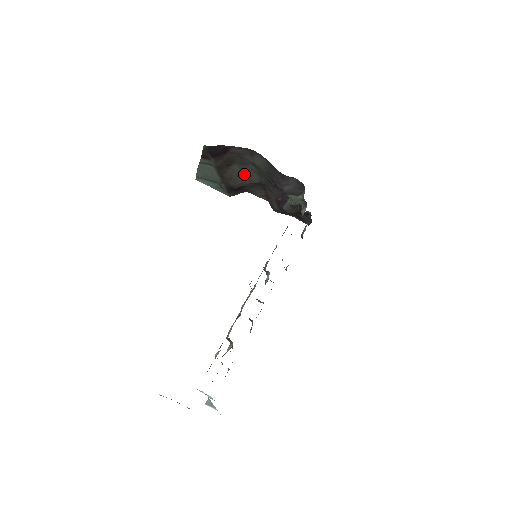
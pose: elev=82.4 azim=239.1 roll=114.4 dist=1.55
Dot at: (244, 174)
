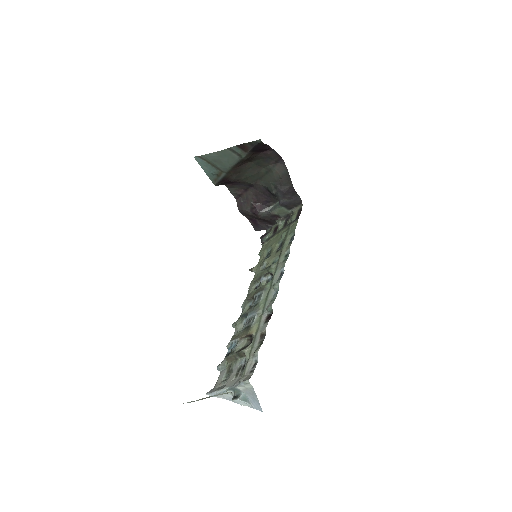
Dot at: (250, 173)
